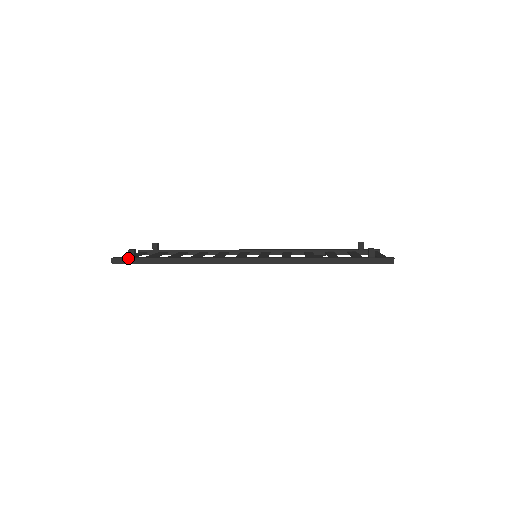
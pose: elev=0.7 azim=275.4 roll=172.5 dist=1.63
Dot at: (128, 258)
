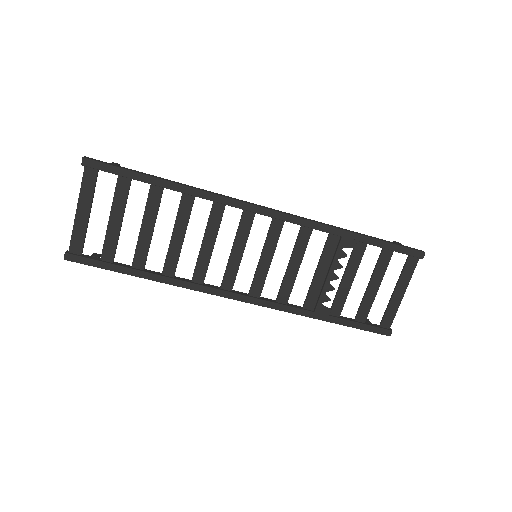
Dot at: (109, 163)
